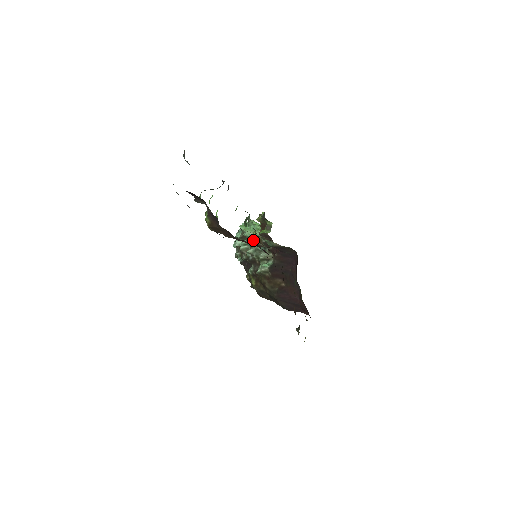
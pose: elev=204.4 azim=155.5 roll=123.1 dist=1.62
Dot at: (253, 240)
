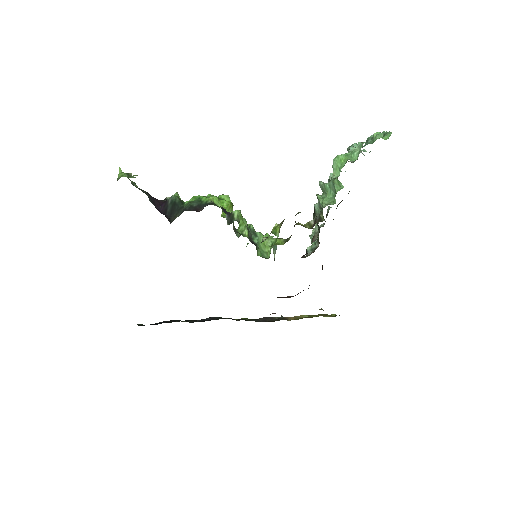
Dot at: occluded
